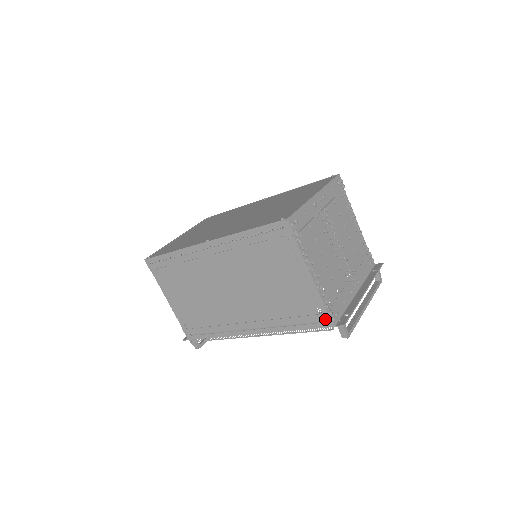
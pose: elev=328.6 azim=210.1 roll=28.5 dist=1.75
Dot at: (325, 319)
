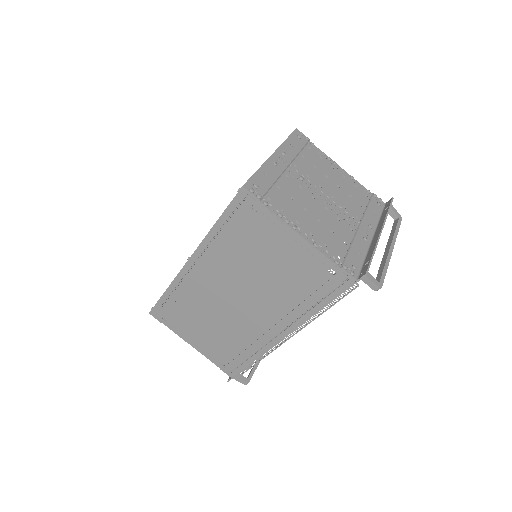
Dot at: (343, 278)
